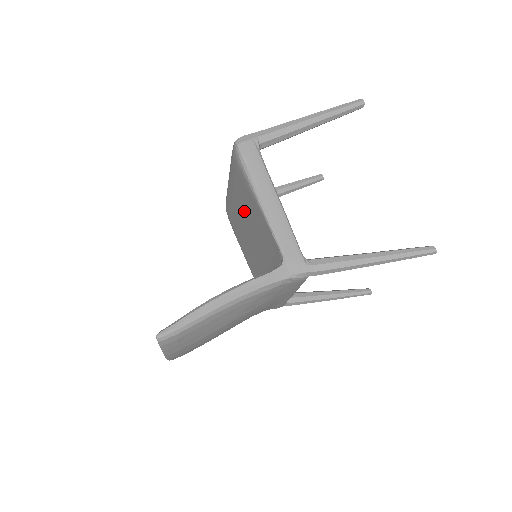
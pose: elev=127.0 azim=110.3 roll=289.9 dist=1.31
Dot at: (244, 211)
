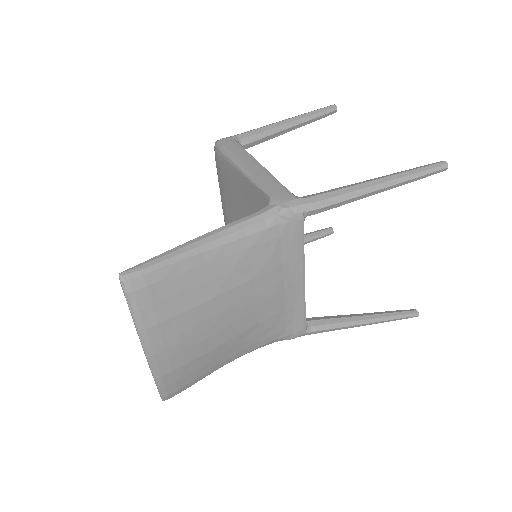
Dot at: (237, 216)
